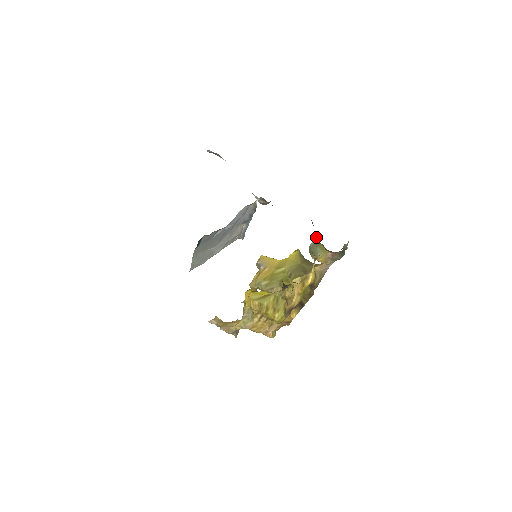
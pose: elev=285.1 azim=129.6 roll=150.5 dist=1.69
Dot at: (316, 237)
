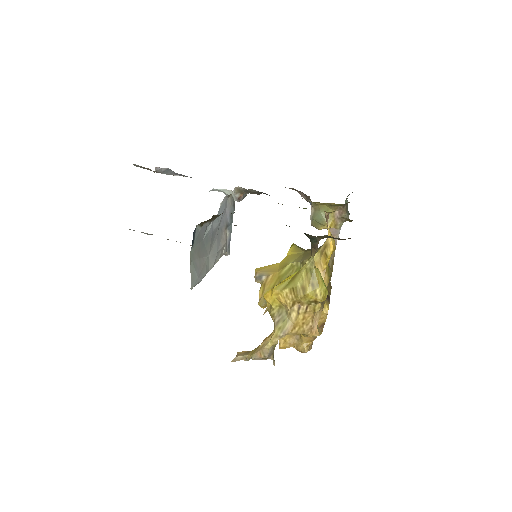
Dot at: occluded
